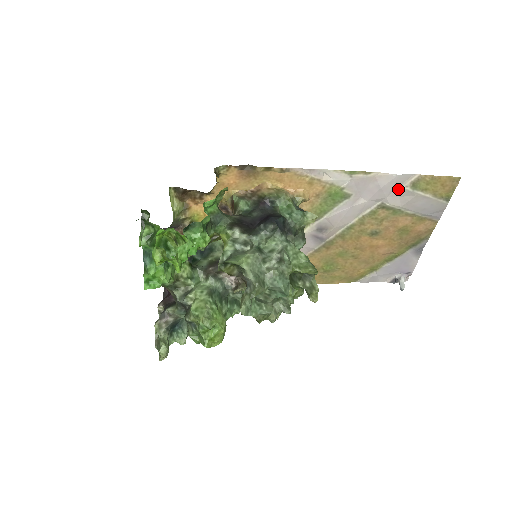
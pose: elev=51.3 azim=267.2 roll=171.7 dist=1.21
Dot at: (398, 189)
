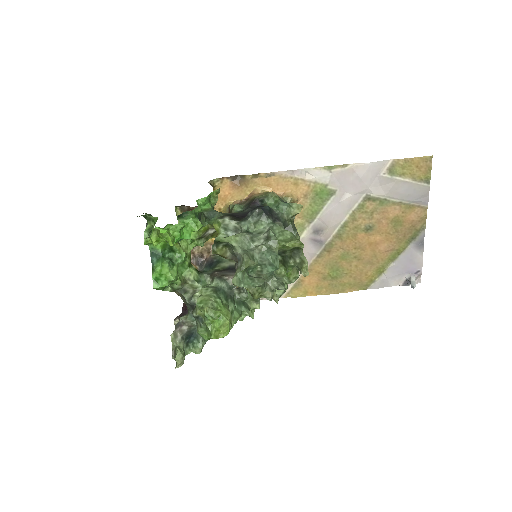
Dot at: (377, 178)
